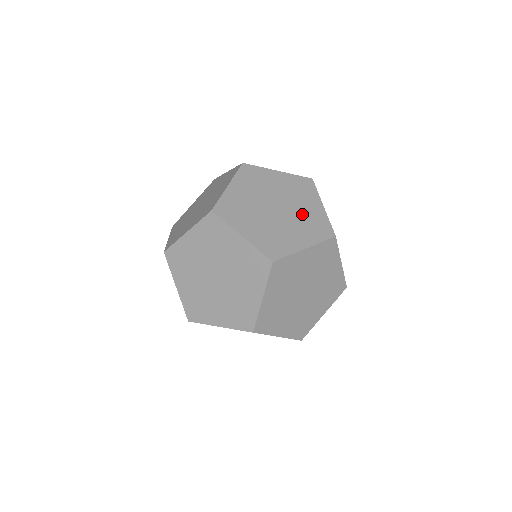
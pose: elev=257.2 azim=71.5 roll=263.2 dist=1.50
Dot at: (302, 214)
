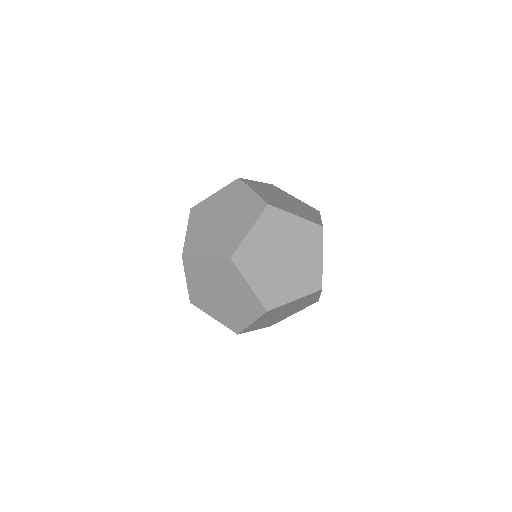
Dot at: (239, 209)
